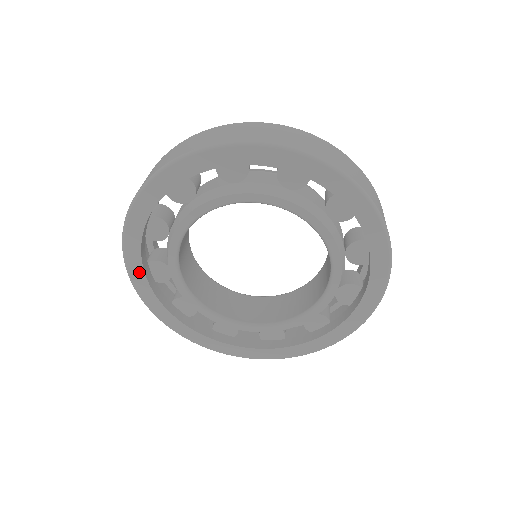
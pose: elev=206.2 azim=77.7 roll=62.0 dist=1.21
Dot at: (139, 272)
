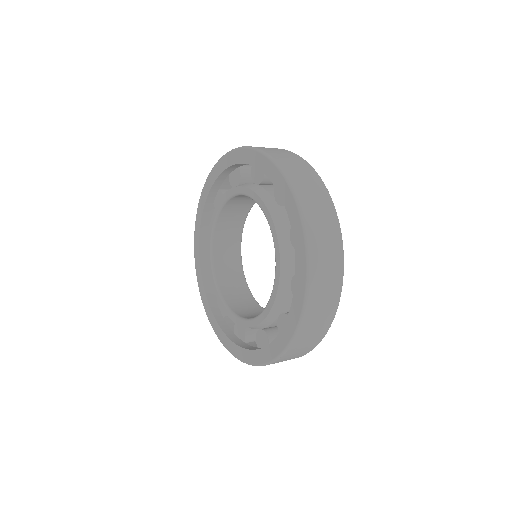
Dot at: (199, 266)
